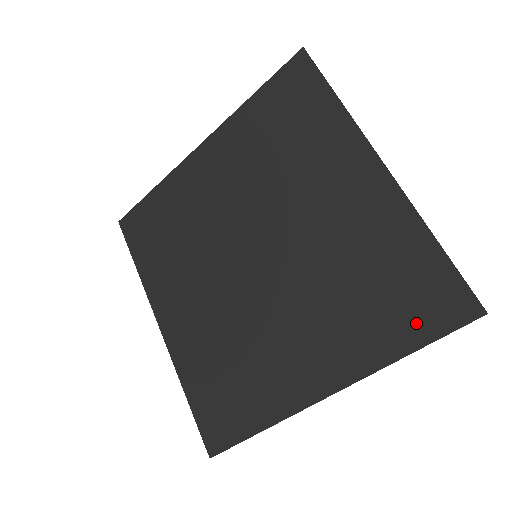
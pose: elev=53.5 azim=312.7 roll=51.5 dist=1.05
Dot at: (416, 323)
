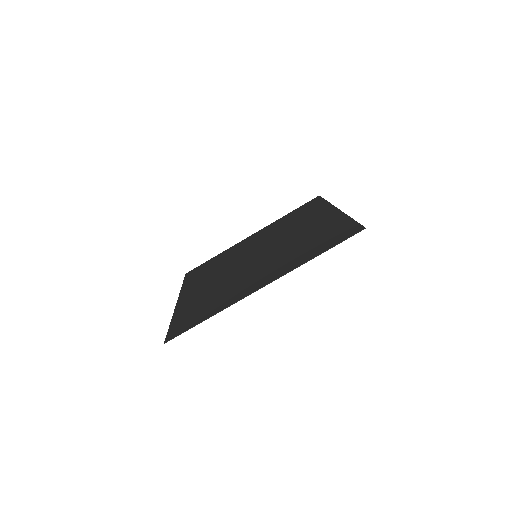
Dot at: (328, 244)
